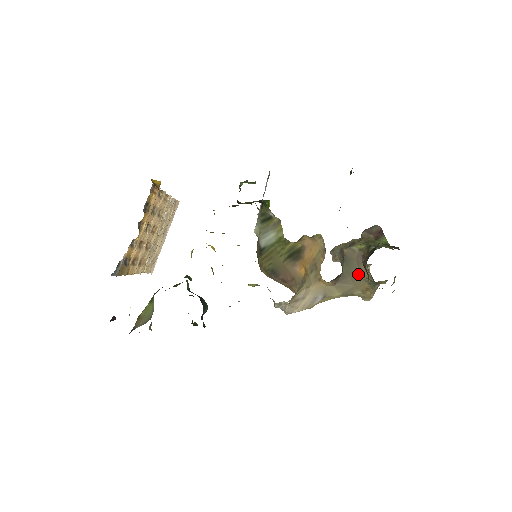
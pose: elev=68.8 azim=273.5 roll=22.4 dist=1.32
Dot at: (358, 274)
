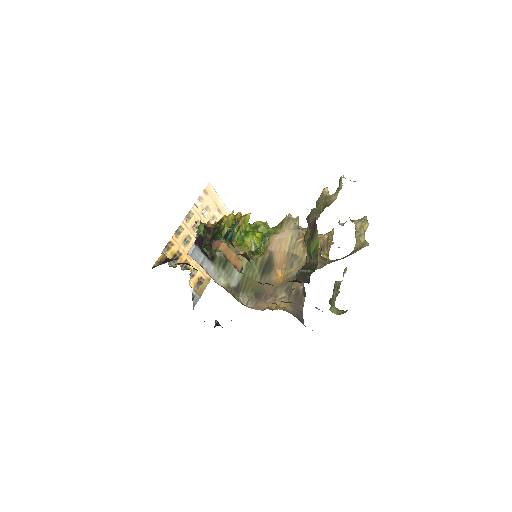
Dot at: occluded
